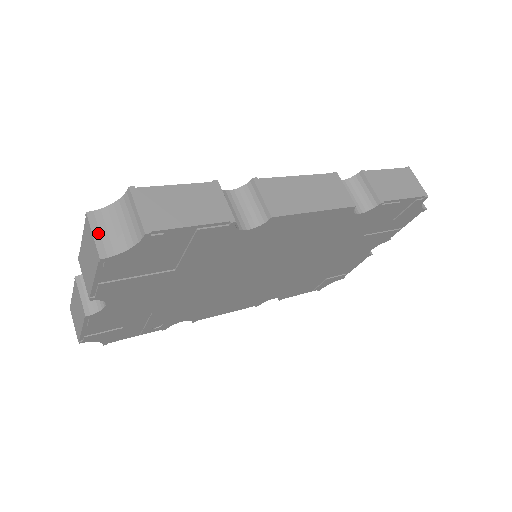
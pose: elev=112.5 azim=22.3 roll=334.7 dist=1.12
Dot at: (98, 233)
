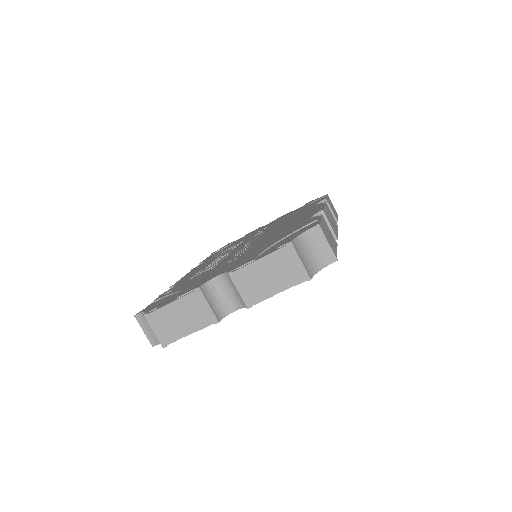
Dot at: (302, 259)
